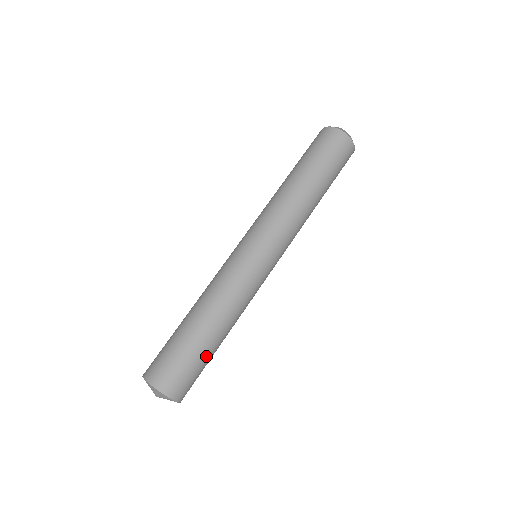
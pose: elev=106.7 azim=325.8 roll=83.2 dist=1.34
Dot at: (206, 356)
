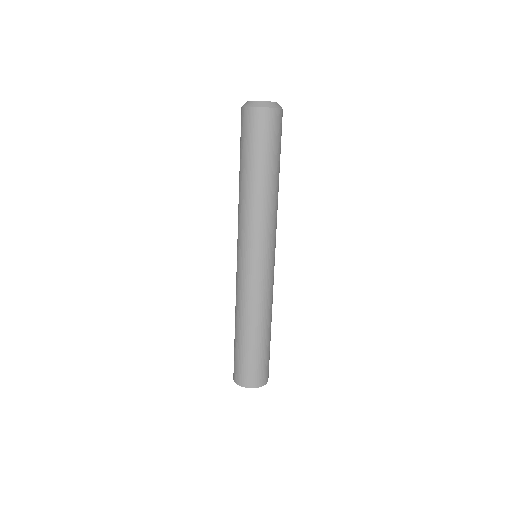
Dot at: (252, 351)
